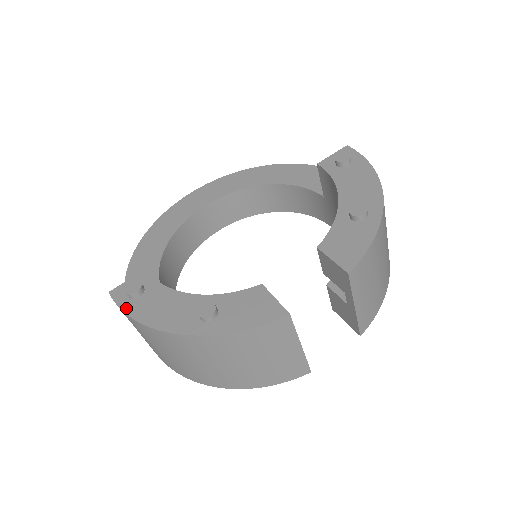
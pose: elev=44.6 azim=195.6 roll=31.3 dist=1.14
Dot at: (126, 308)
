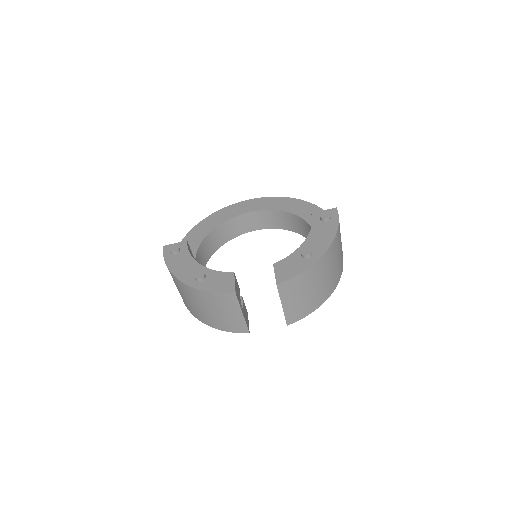
Dot at: (166, 258)
